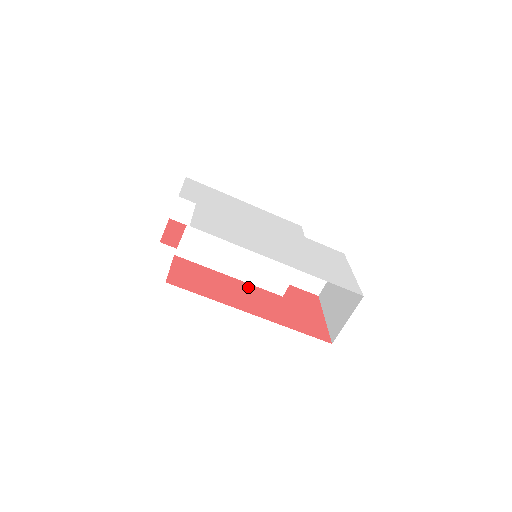
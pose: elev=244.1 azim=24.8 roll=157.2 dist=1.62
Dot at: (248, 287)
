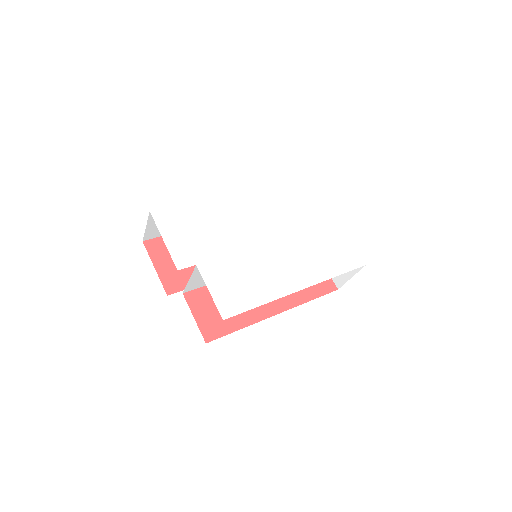
Dot at: occluded
